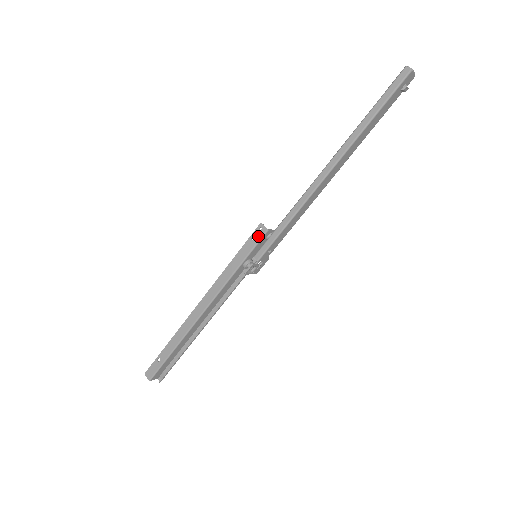
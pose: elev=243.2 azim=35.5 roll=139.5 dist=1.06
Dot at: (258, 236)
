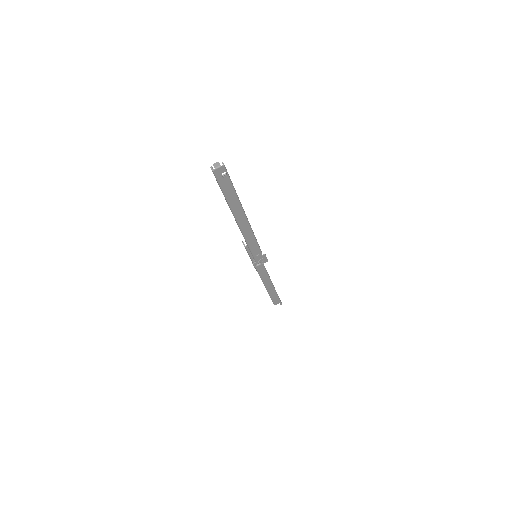
Dot at: occluded
